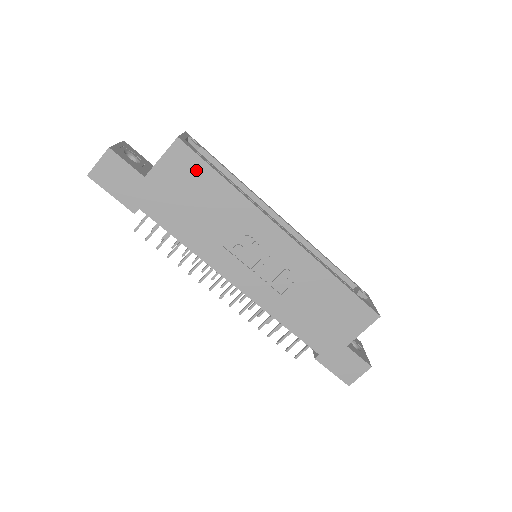
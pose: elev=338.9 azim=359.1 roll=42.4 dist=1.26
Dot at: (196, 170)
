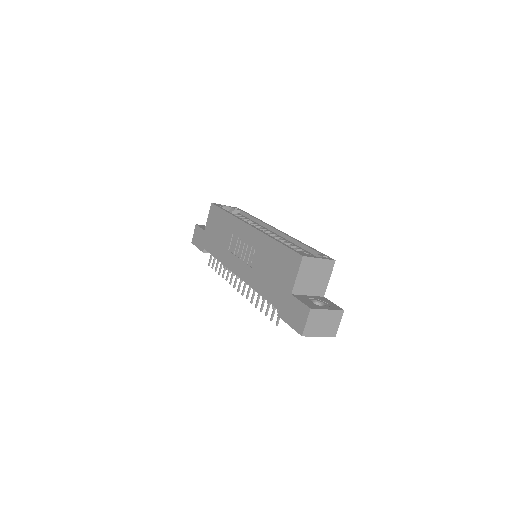
Dot at: (217, 214)
